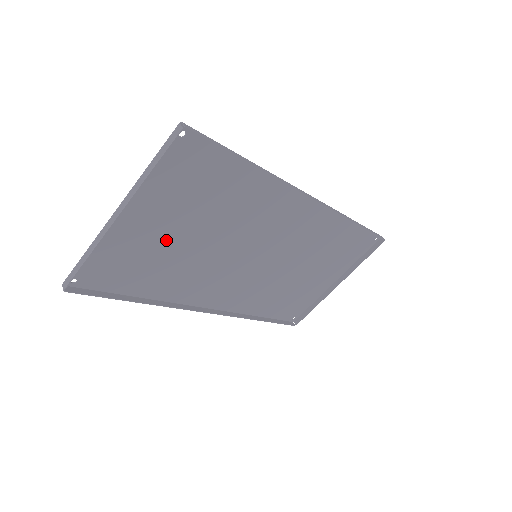
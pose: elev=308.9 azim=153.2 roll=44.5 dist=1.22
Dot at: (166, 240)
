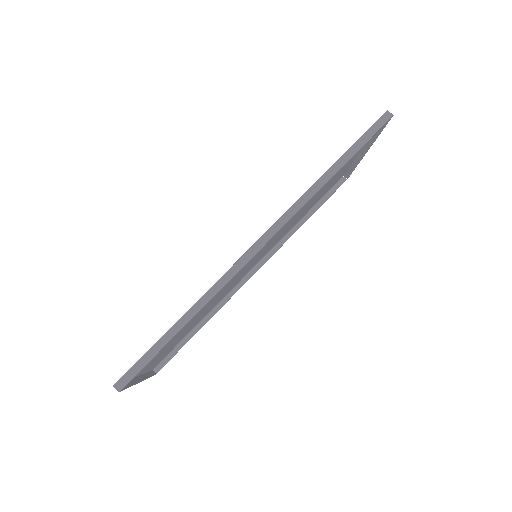
Dot at: (180, 333)
